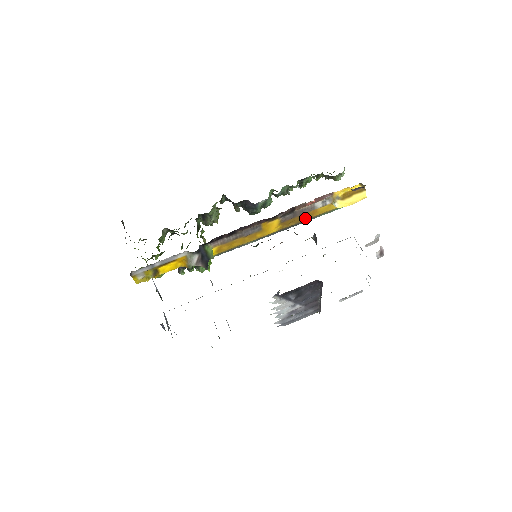
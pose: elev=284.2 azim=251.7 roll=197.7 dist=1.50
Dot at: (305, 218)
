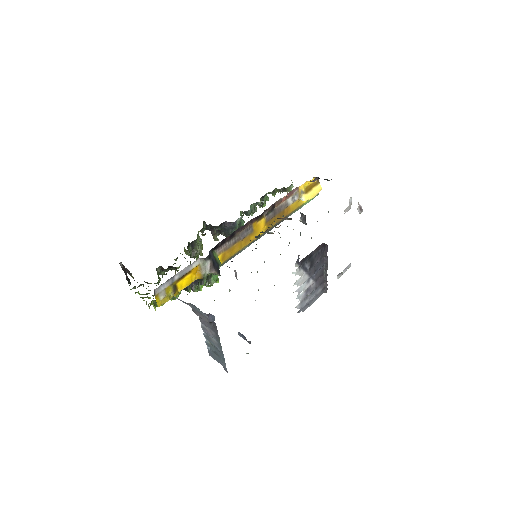
Dot at: (282, 217)
